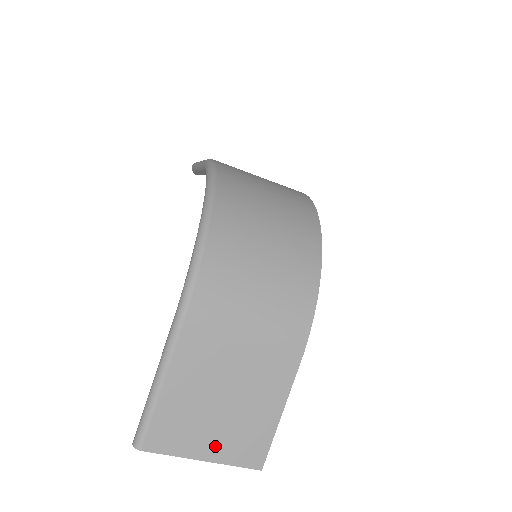
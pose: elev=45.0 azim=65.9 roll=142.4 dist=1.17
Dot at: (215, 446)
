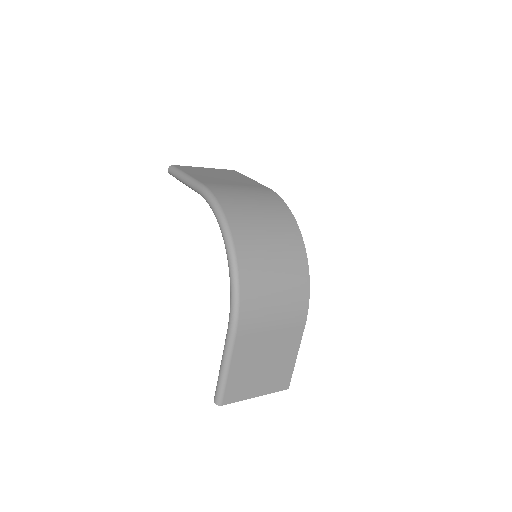
Dot at: (262, 387)
